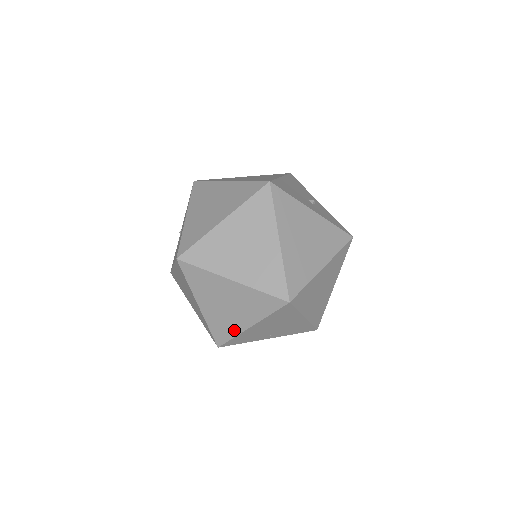
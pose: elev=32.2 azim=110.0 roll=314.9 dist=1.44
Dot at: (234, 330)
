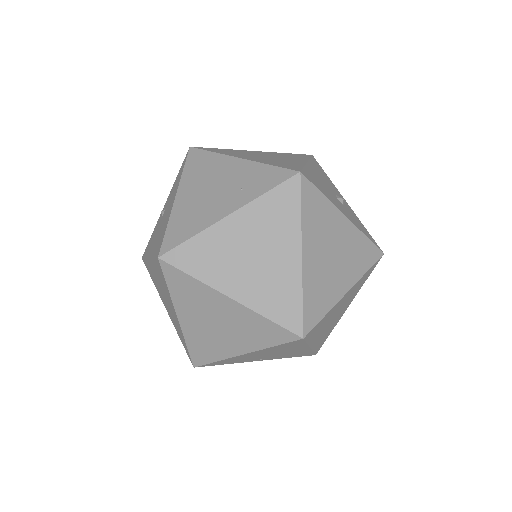
Dot at: (220, 353)
